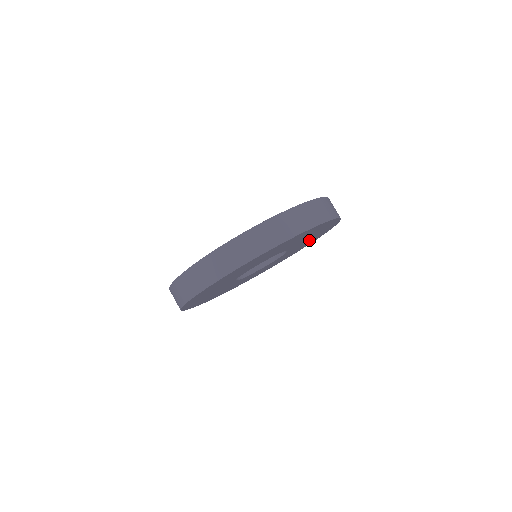
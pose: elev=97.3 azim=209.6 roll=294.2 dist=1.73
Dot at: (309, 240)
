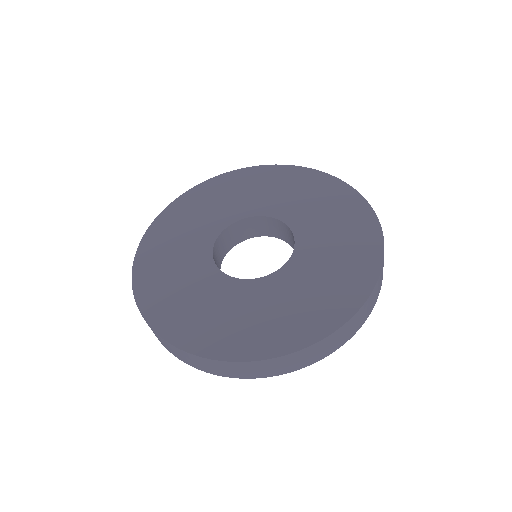
Dot at: occluded
